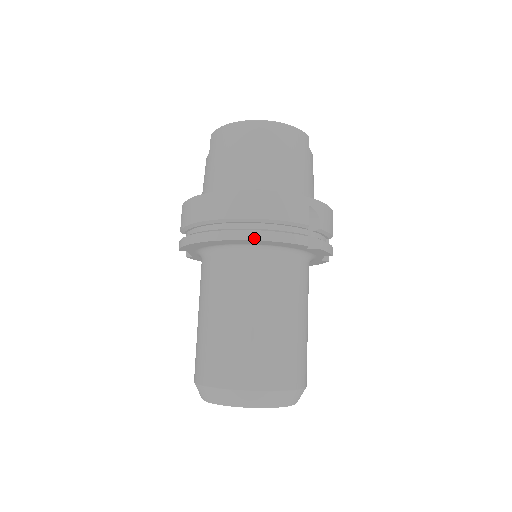
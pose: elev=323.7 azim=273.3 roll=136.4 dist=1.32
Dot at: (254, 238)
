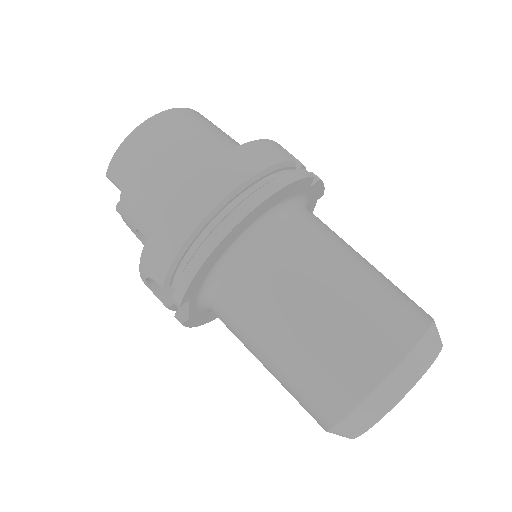
Dot at: (269, 194)
